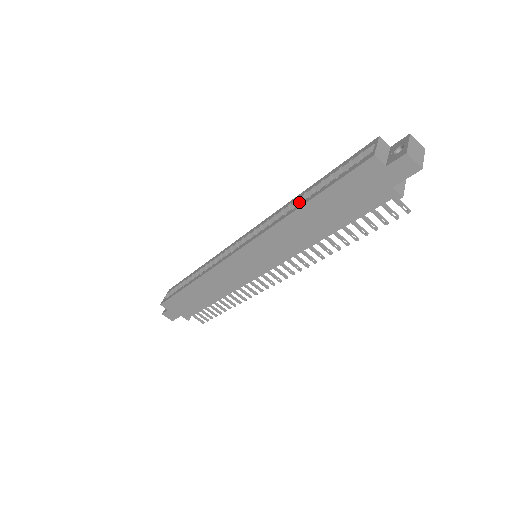
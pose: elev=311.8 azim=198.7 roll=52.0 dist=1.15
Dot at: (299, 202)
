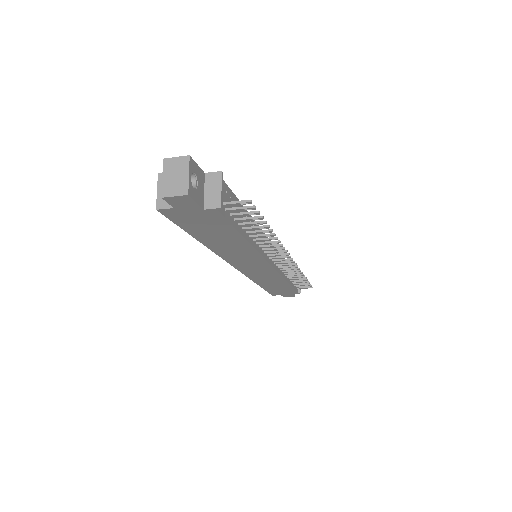
Dot at: occluded
